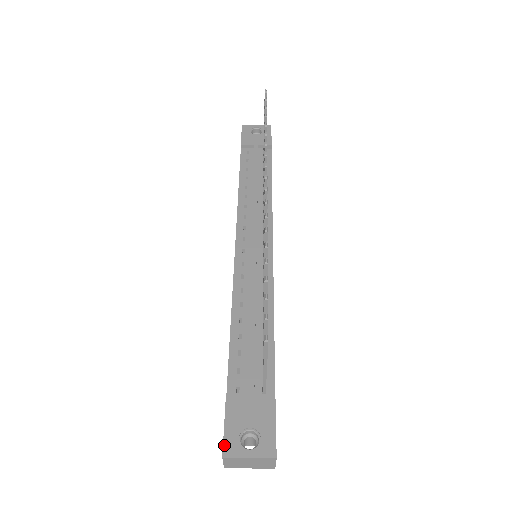
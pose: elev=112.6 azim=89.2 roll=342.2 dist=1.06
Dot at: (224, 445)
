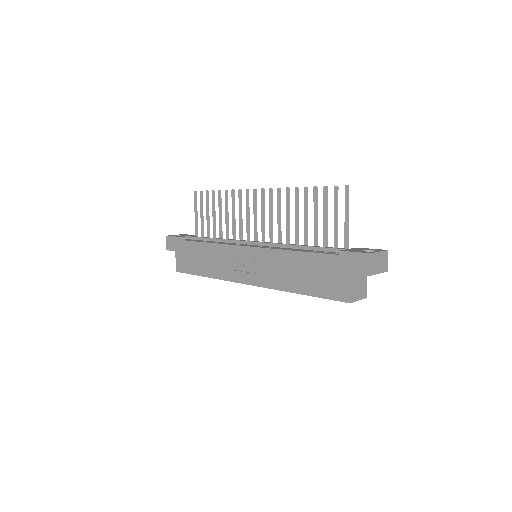
Dot at: (365, 253)
